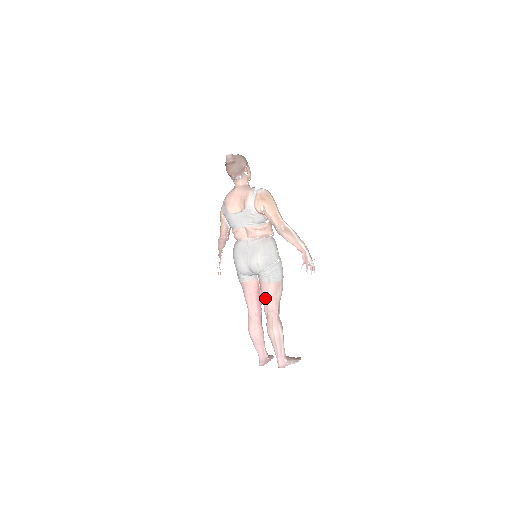
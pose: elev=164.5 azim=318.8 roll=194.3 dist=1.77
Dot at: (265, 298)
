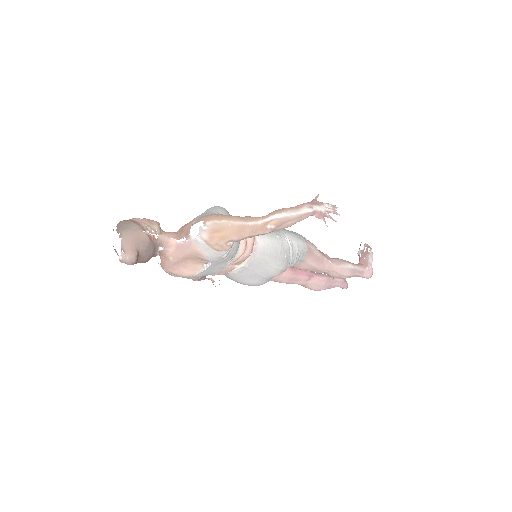
Dot at: (310, 270)
